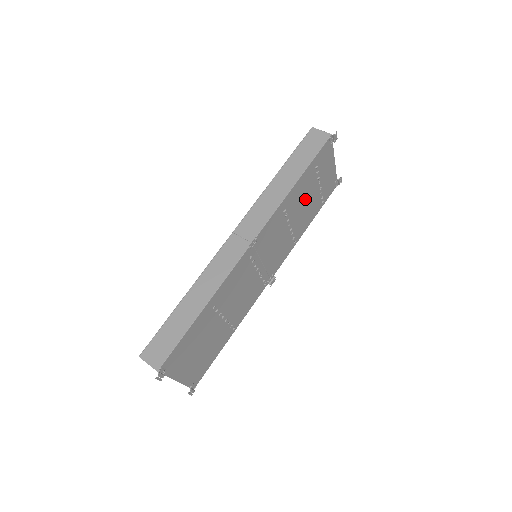
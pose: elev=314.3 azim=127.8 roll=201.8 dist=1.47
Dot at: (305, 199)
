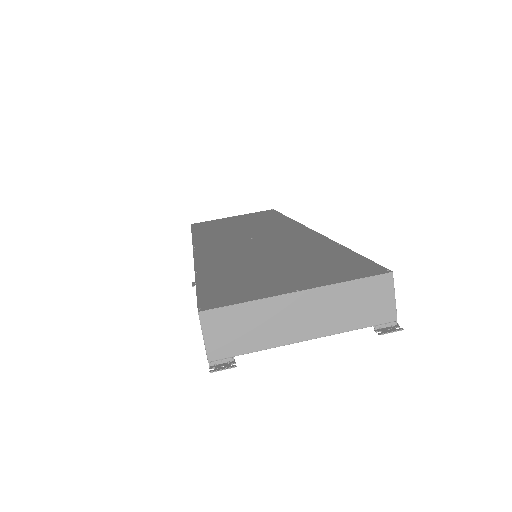
Dot at: occluded
